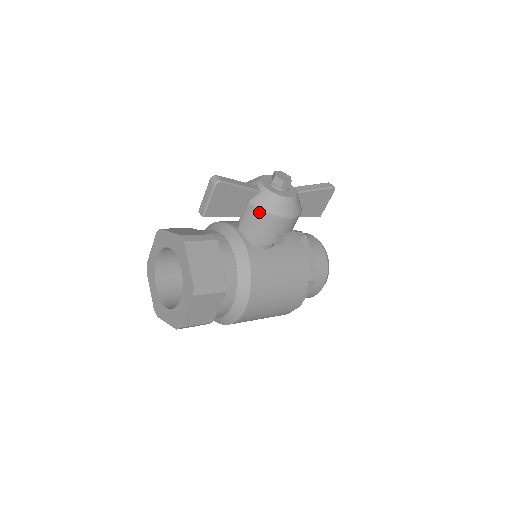
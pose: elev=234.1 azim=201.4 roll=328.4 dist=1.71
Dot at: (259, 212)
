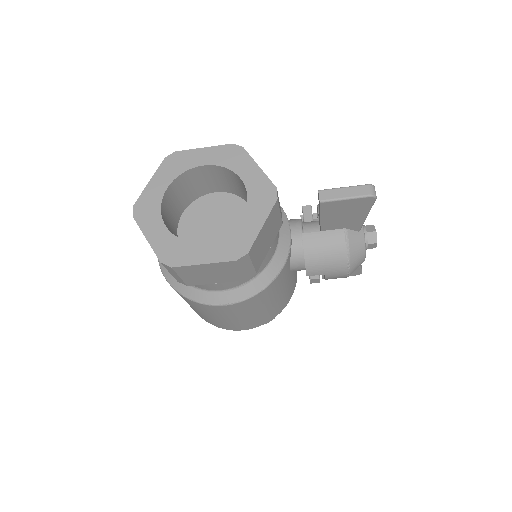
Dot at: (343, 246)
